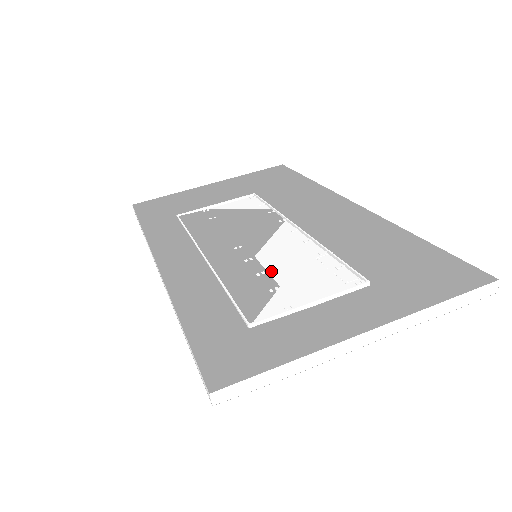
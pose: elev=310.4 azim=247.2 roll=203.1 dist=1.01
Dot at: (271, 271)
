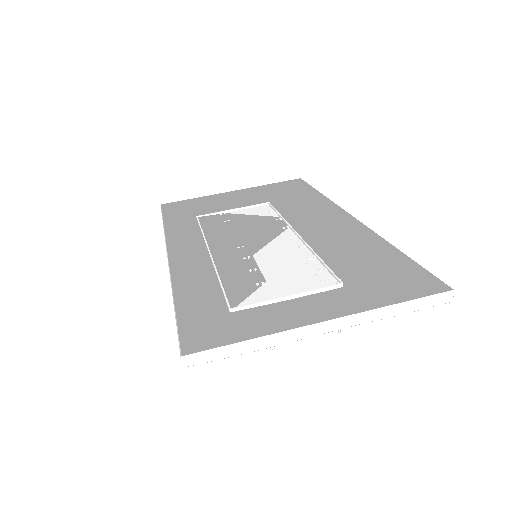
Dot at: (263, 268)
